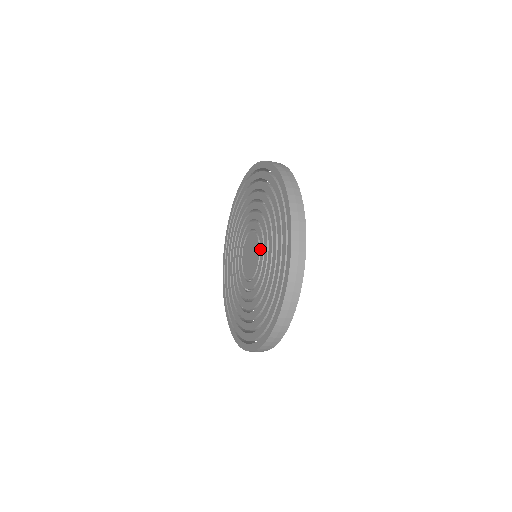
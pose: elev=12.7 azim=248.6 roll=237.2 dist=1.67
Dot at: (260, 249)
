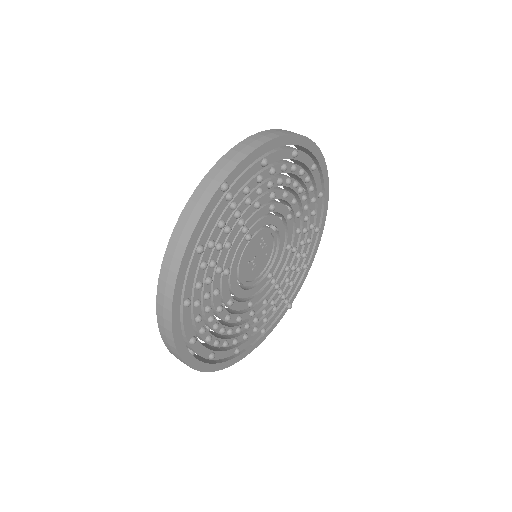
Dot at: occluded
